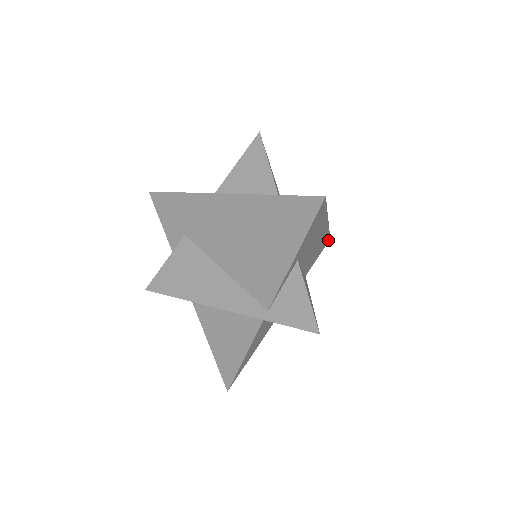
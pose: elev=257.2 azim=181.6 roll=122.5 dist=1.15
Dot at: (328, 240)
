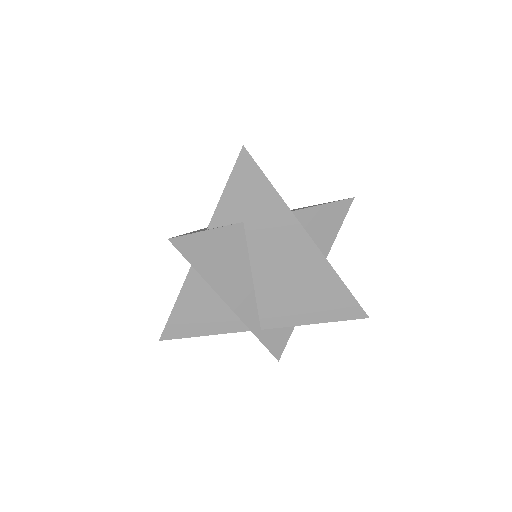
Dot at: occluded
